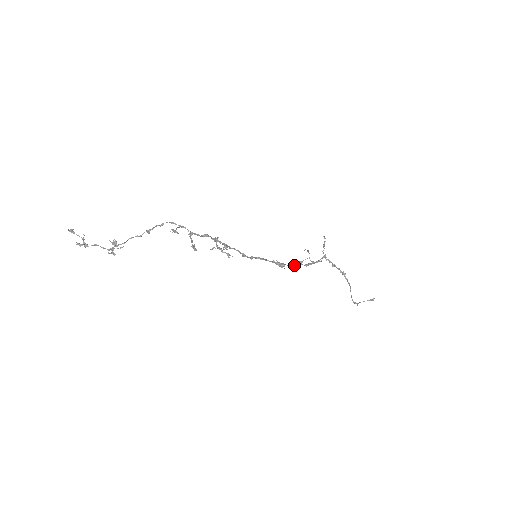
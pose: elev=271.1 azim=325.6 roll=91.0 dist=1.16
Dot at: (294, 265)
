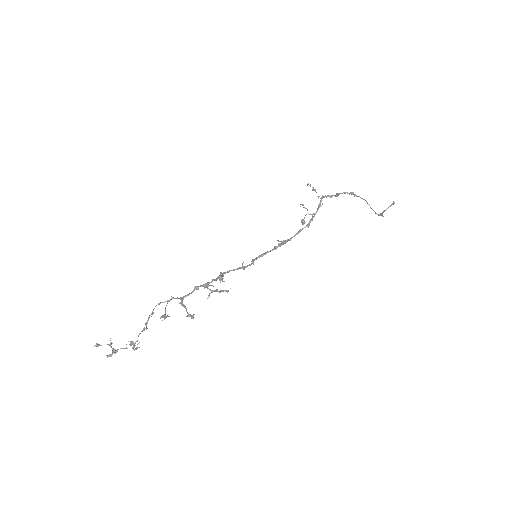
Dot at: occluded
